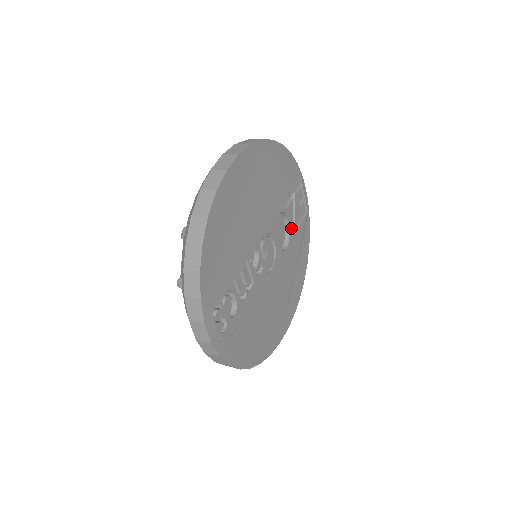
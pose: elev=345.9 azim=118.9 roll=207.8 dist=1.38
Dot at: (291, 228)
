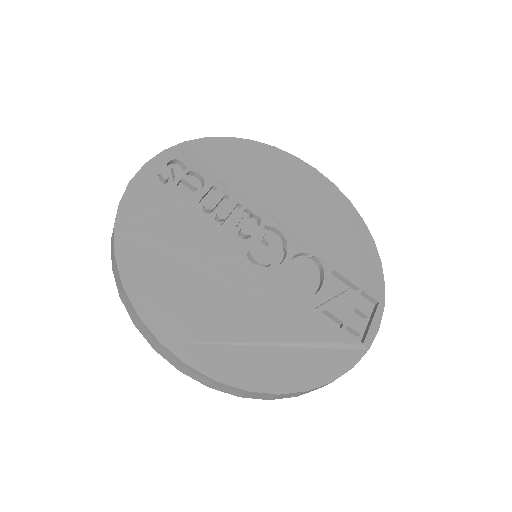
Dot at: (320, 299)
